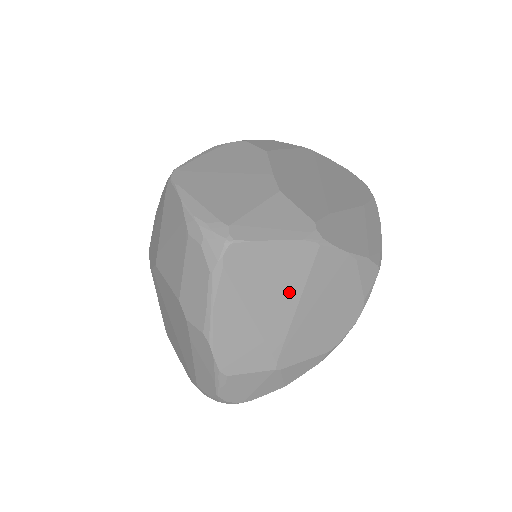
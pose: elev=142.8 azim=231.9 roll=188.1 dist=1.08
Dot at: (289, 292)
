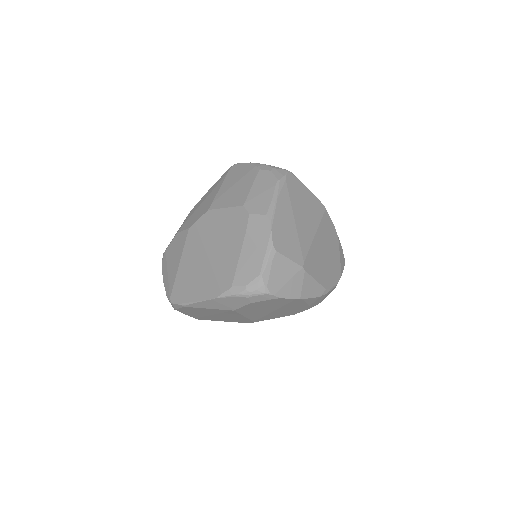
Dot at: (312, 222)
